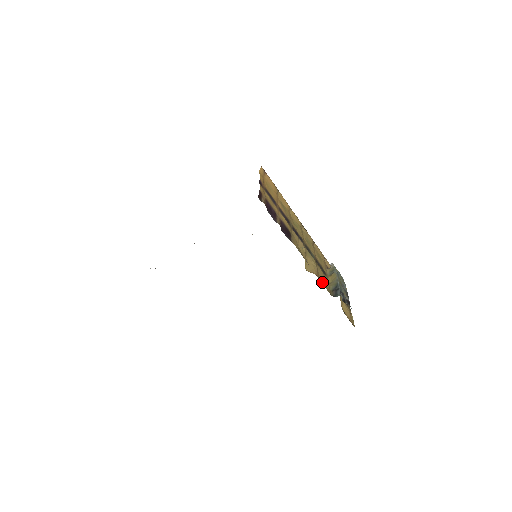
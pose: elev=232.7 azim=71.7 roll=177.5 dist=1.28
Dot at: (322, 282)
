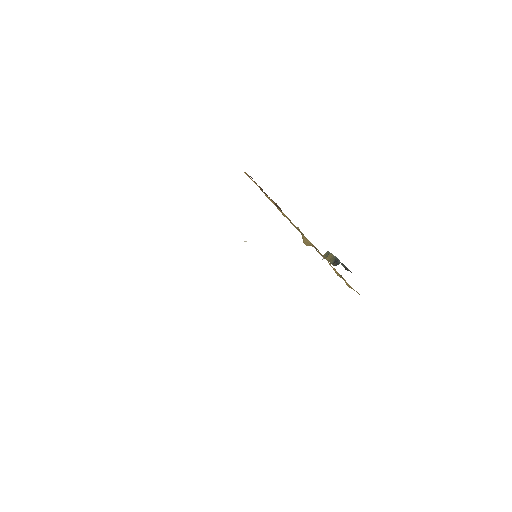
Dot at: (322, 255)
